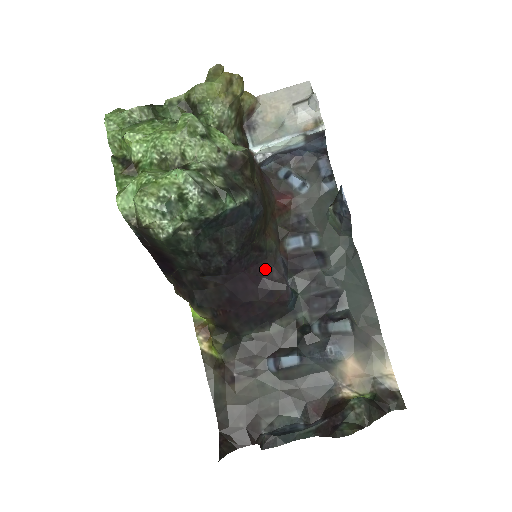
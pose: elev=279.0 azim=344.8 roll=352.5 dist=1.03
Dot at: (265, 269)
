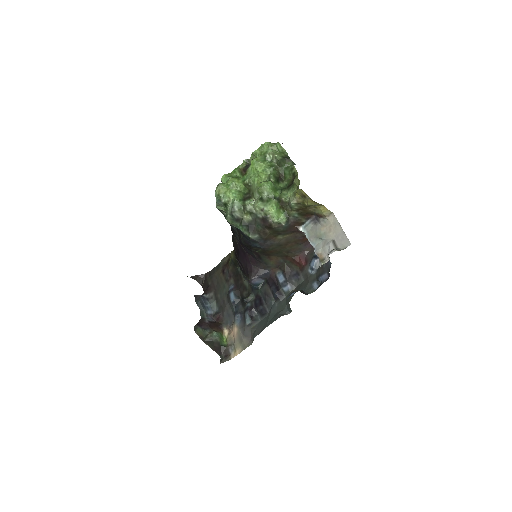
Dot at: (256, 264)
